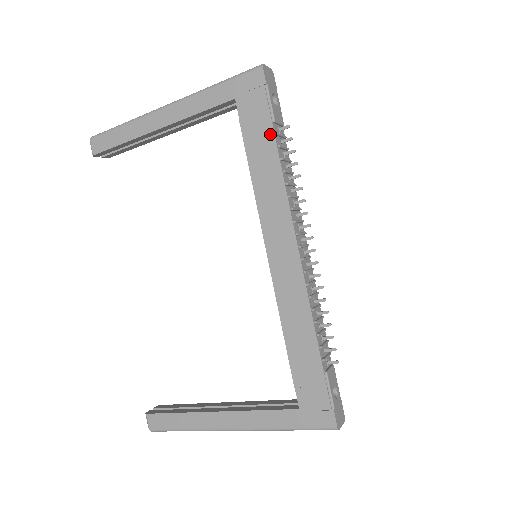
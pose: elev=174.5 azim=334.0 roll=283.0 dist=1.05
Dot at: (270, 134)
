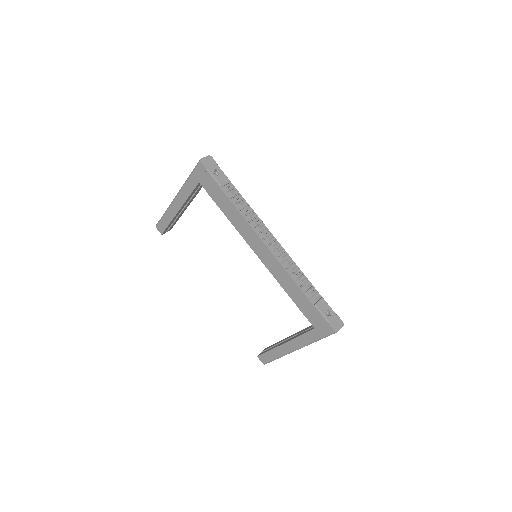
Dot at: (223, 194)
